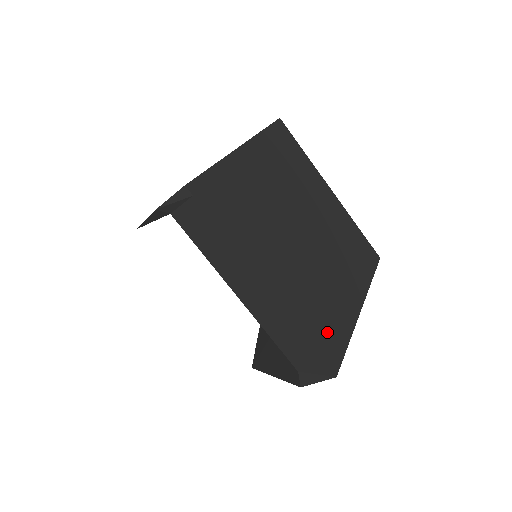
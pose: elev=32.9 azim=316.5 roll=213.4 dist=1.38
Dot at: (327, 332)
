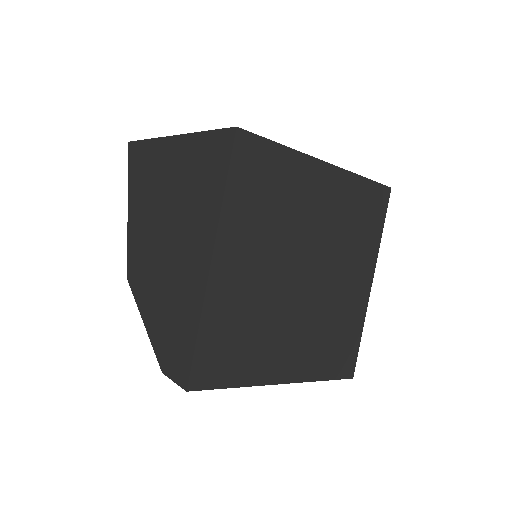
Dot at: (342, 352)
